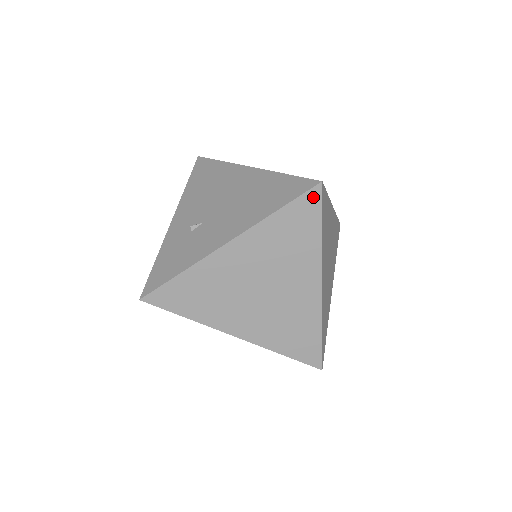
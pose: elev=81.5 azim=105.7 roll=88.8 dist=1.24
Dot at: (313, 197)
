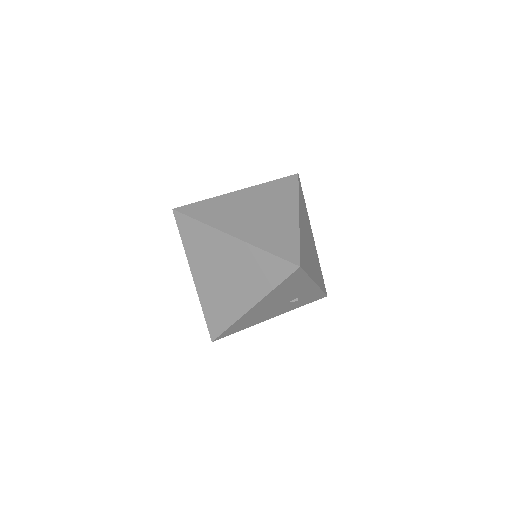
Dot at: (293, 178)
